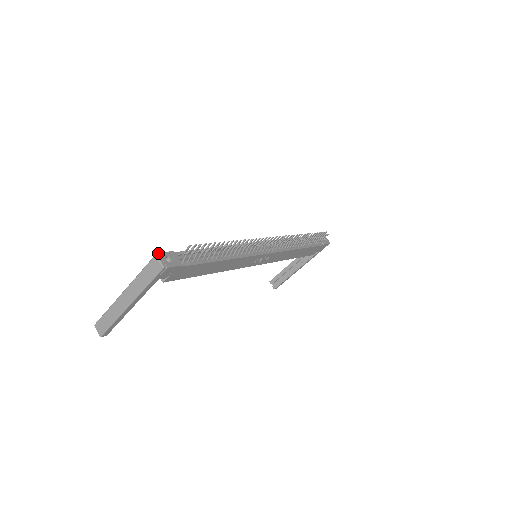
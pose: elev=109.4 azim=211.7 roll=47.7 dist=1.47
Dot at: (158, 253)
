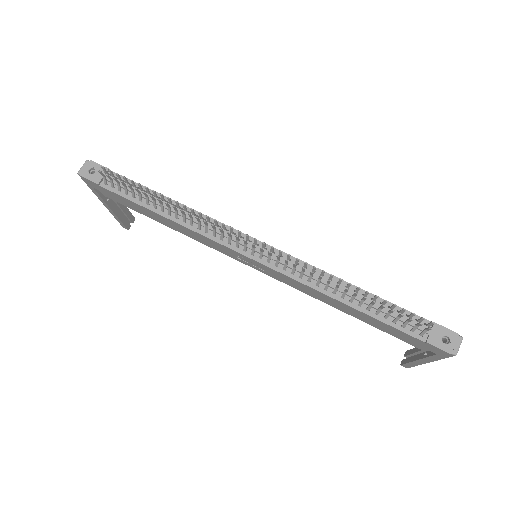
Dot at: (91, 160)
